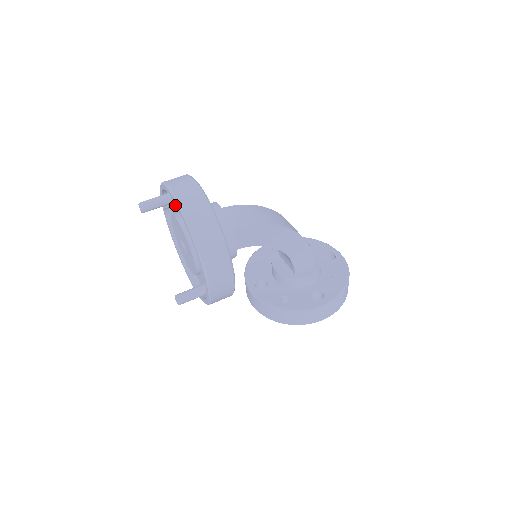
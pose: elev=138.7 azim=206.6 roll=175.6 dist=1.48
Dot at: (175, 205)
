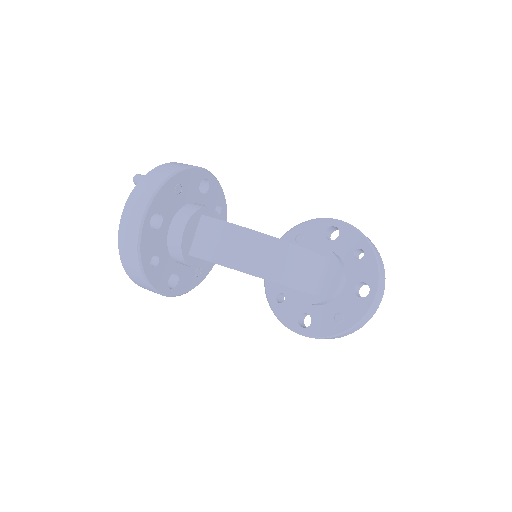
Dot at: occluded
